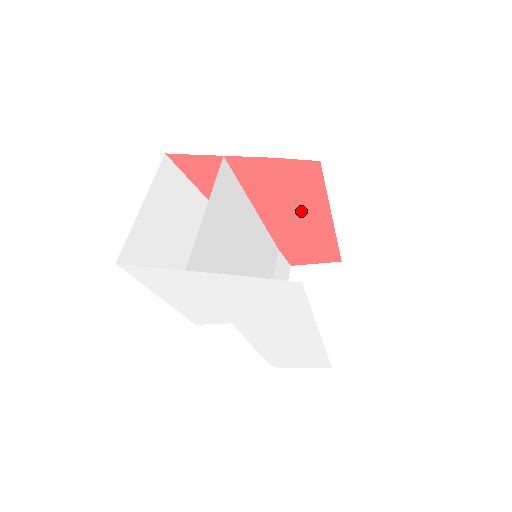
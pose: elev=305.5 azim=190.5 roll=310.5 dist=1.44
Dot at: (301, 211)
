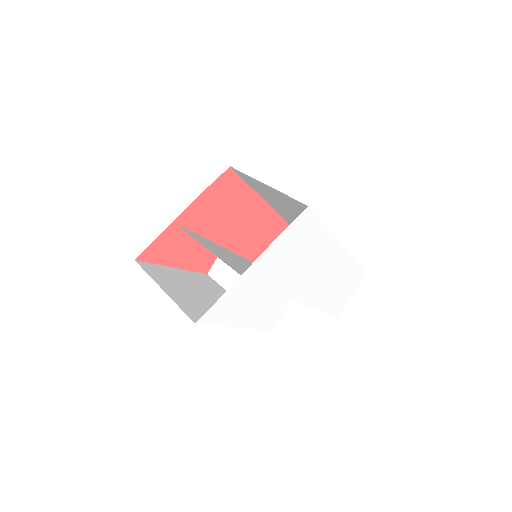
Dot at: (245, 216)
